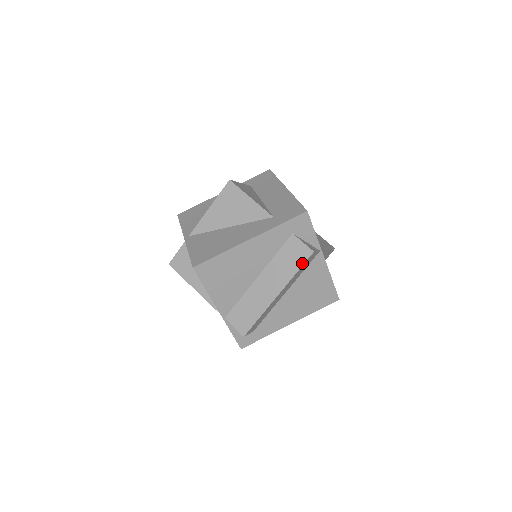
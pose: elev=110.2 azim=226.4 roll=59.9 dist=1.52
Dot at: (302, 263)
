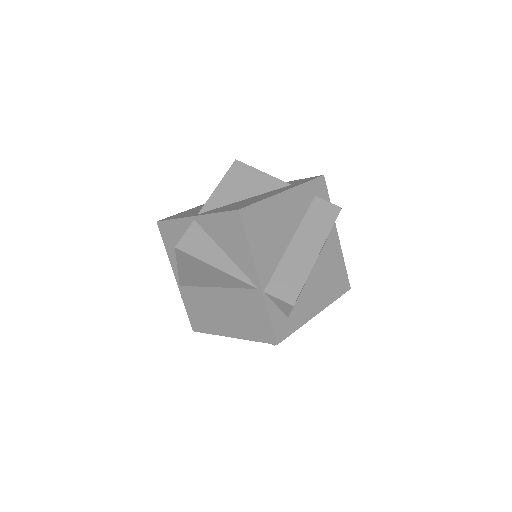
Dot at: (334, 219)
